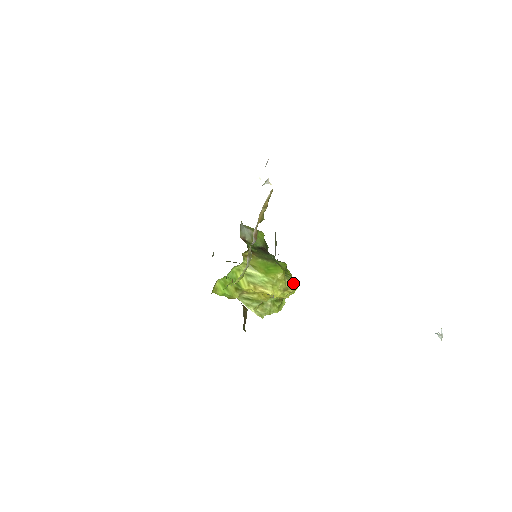
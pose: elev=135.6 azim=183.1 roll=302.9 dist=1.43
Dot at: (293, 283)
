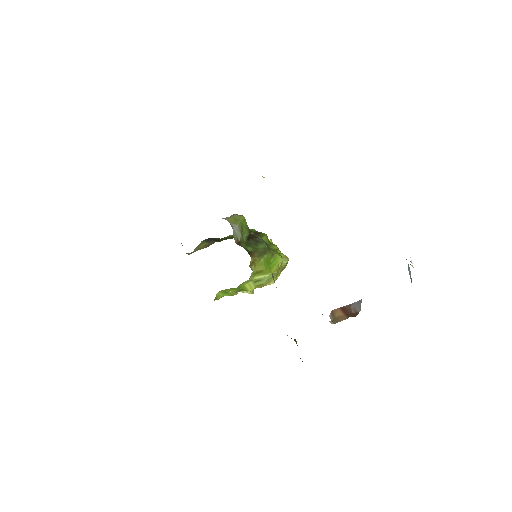
Dot at: (286, 260)
